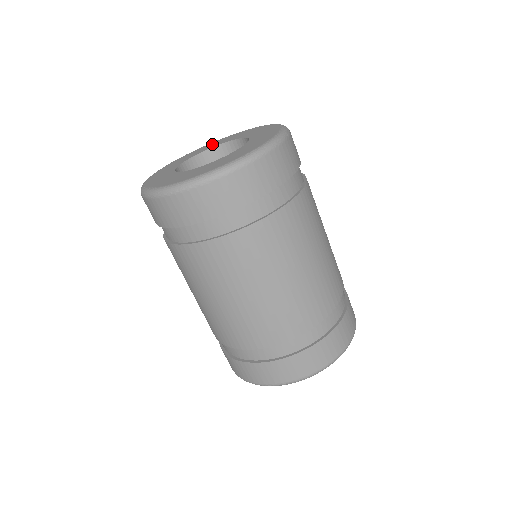
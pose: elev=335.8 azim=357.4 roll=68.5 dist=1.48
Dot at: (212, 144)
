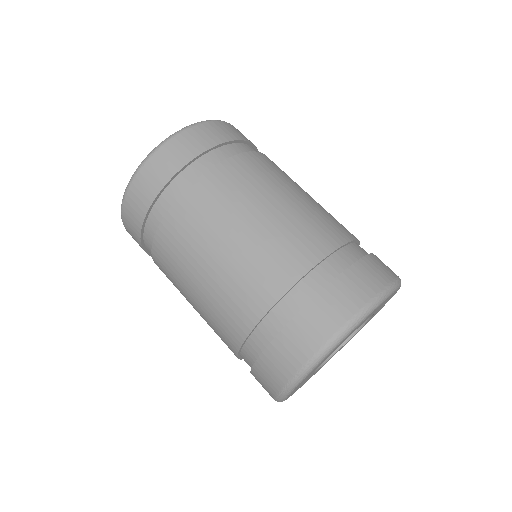
Dot at: occluded
